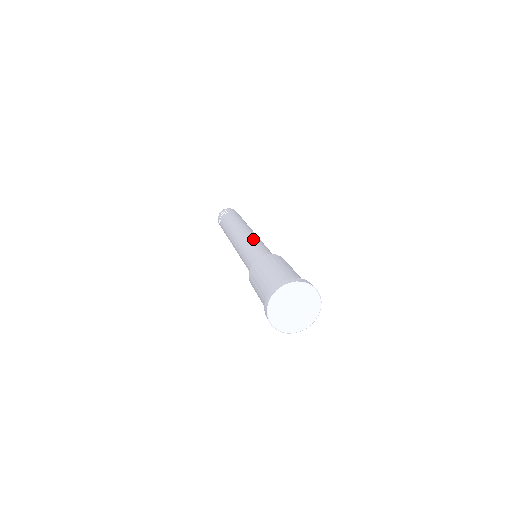
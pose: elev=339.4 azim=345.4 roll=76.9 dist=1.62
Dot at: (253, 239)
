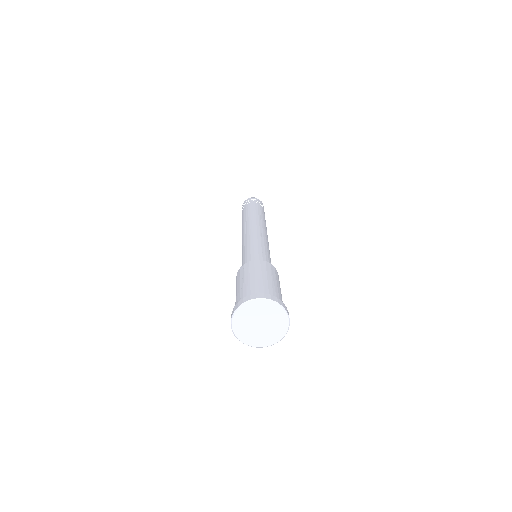
Dot at: (264, 240)
